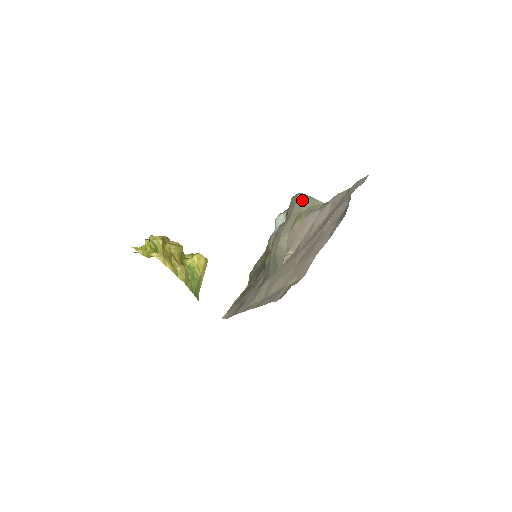
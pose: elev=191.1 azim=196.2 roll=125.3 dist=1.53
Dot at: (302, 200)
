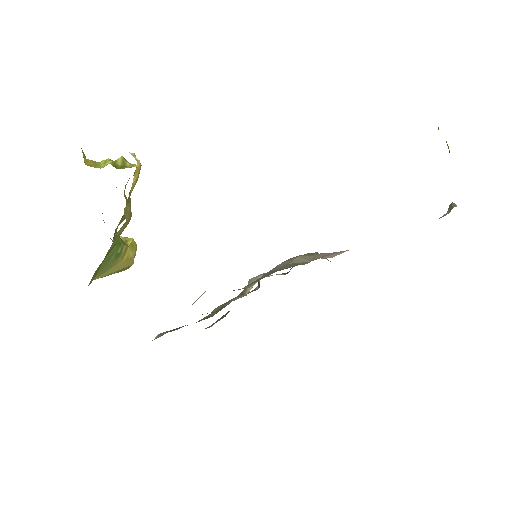
Dot at: occluded
